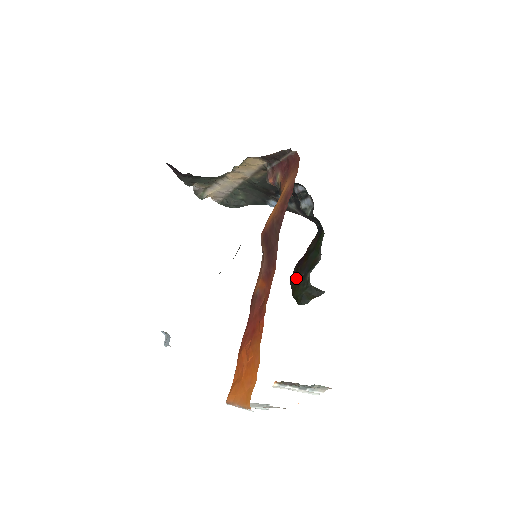
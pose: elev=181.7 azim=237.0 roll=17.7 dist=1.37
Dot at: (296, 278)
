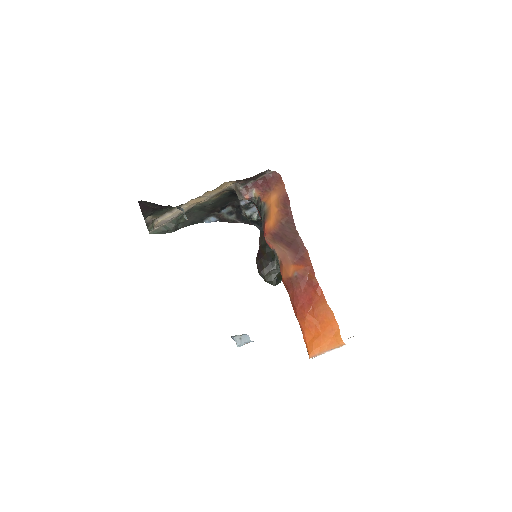
Dot at: (264, 268)
